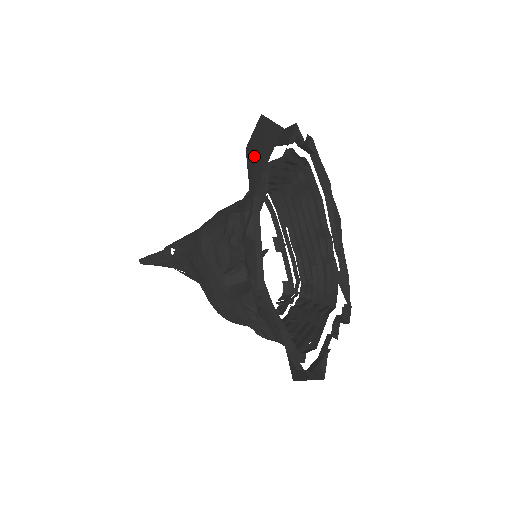
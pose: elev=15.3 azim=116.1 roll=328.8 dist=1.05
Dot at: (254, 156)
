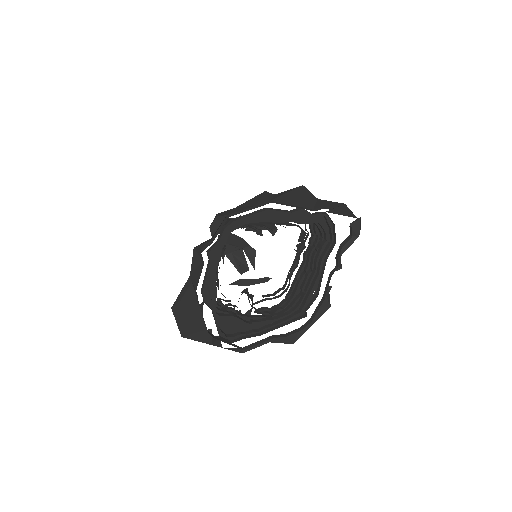
Dot at: (189, 324)
